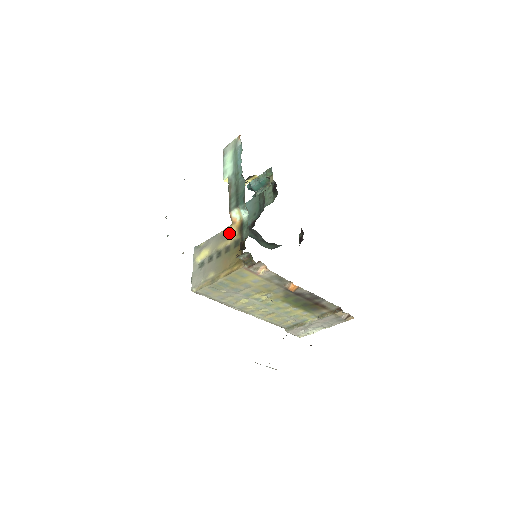
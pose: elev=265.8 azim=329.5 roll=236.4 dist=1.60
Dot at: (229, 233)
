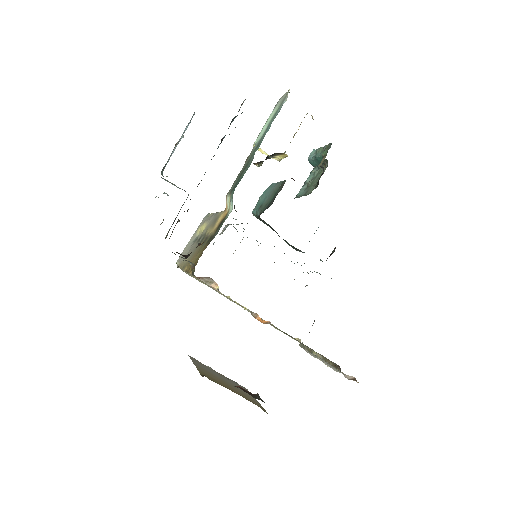
Dot at: (217, 220)
